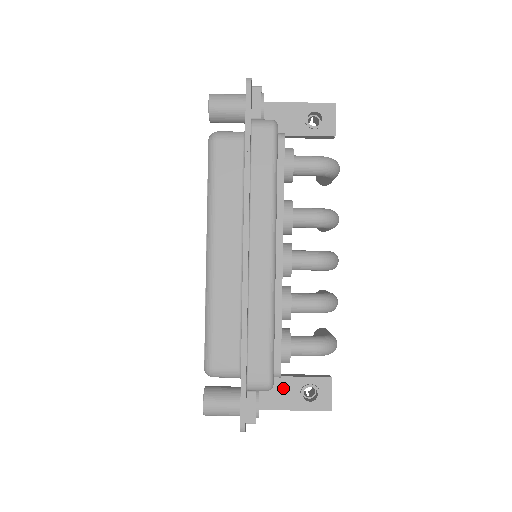
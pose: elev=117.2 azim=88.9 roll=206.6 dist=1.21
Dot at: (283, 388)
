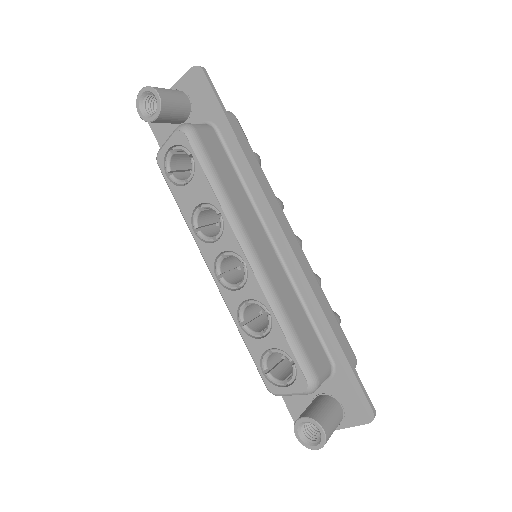
Dot at: occluded
